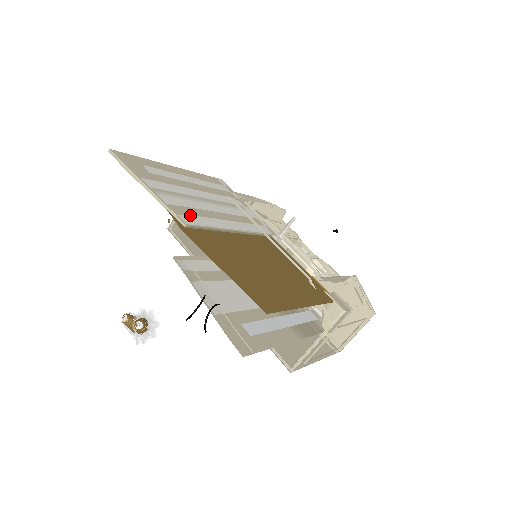
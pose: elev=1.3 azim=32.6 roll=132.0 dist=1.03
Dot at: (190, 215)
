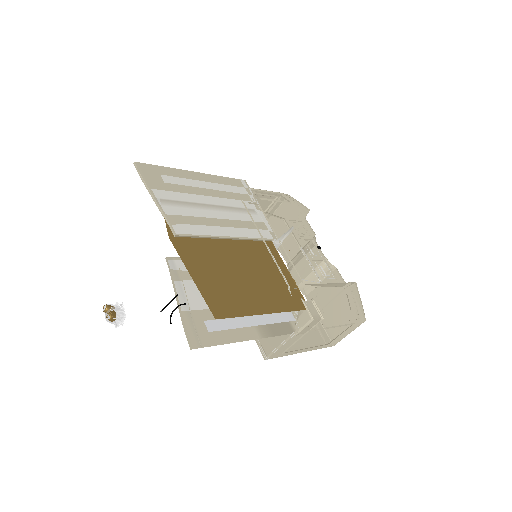
Dot at: (185, 224)
